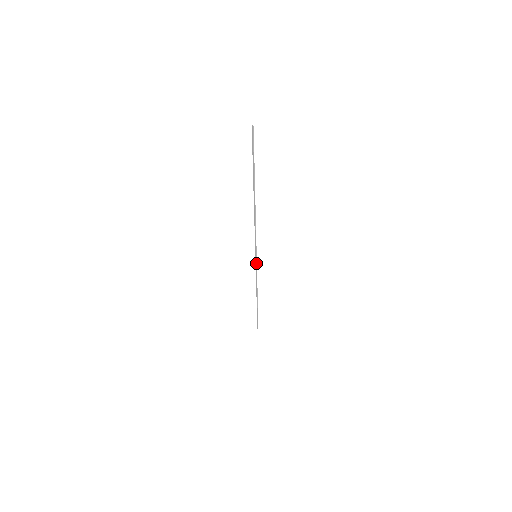
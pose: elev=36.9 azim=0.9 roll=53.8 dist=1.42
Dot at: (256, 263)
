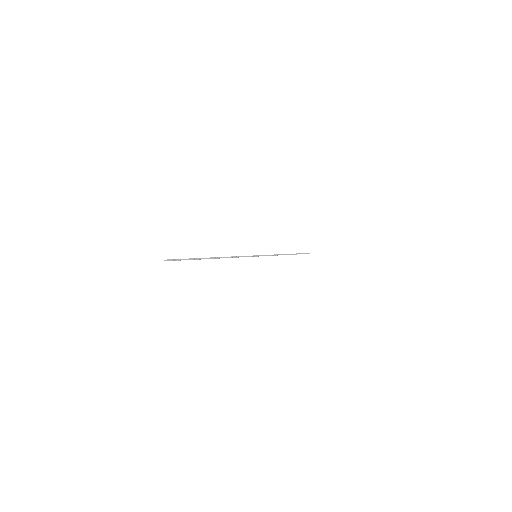
Dot at: occluded
